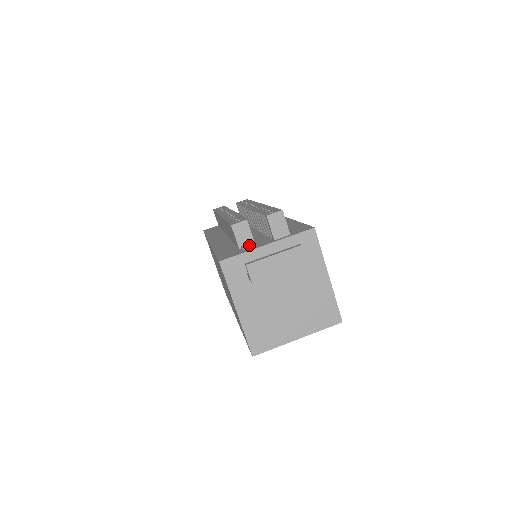
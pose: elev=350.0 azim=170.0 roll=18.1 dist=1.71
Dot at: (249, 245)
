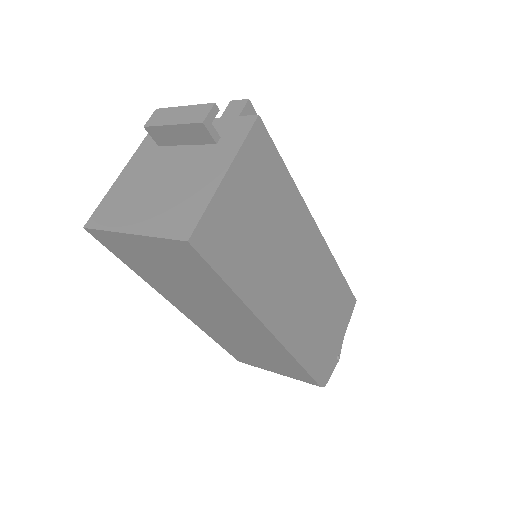
Dot at: occluded
